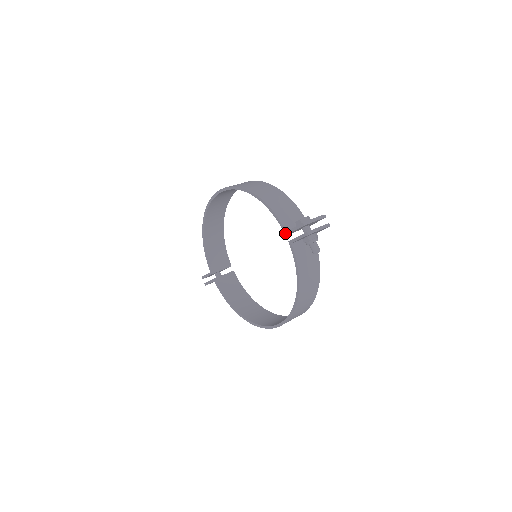
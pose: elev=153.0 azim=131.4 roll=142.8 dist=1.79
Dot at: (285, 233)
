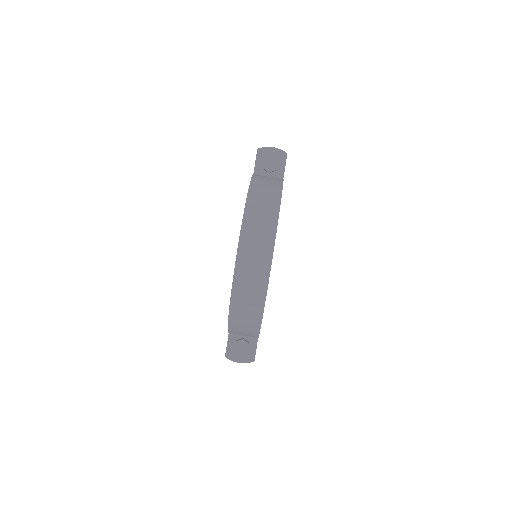
Dot at: occluded
